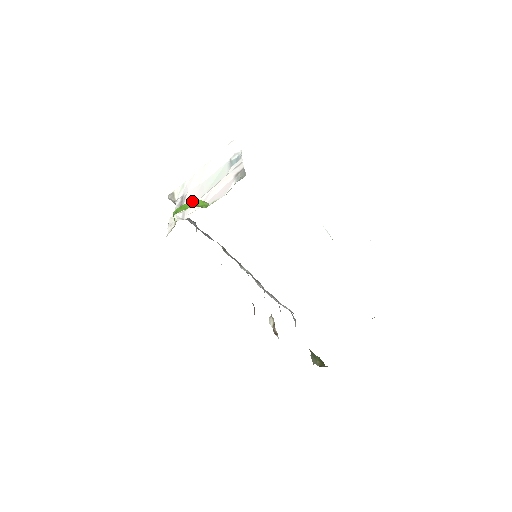
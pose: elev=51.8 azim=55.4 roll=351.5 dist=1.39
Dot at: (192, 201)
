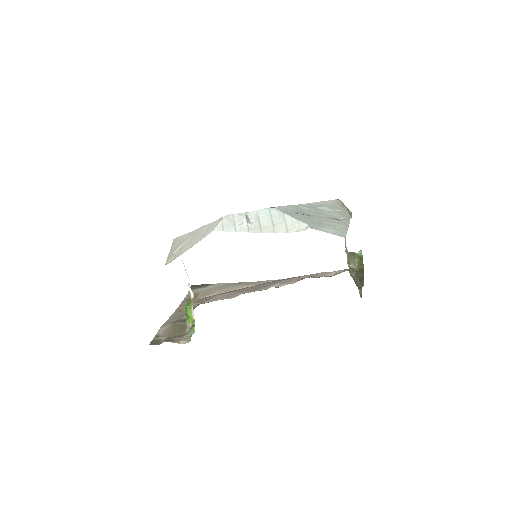
Dot at: (186, 313)
